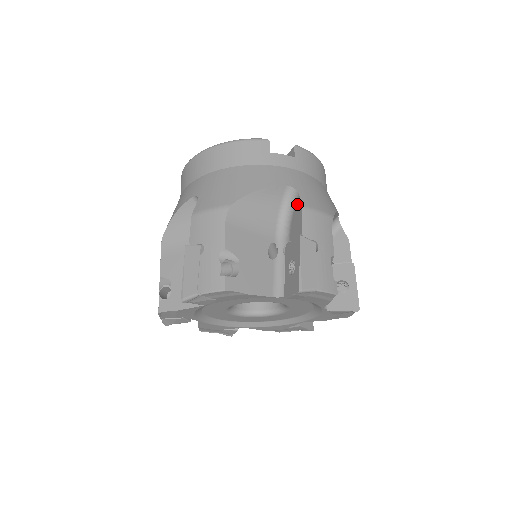
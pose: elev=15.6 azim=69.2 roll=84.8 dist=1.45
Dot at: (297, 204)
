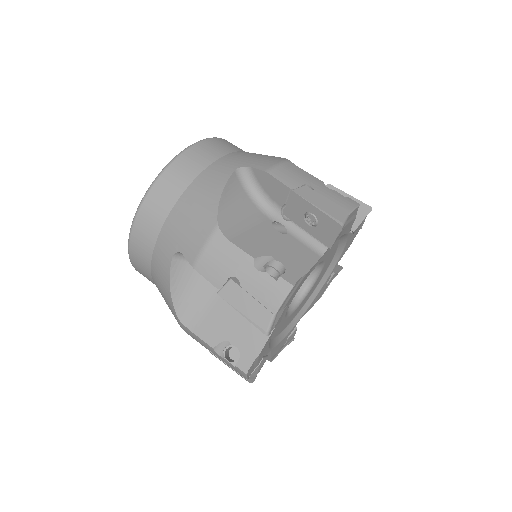
Dot at: occluded
